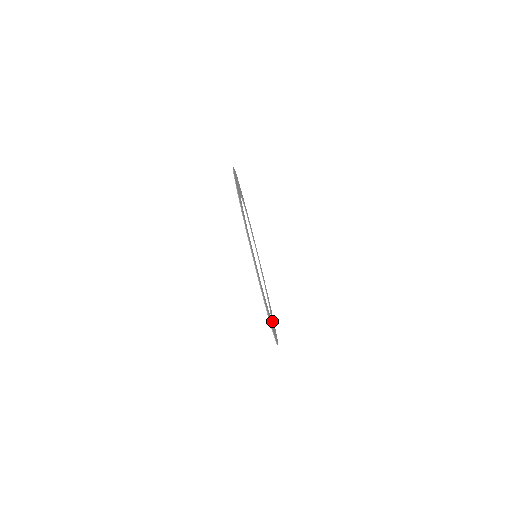
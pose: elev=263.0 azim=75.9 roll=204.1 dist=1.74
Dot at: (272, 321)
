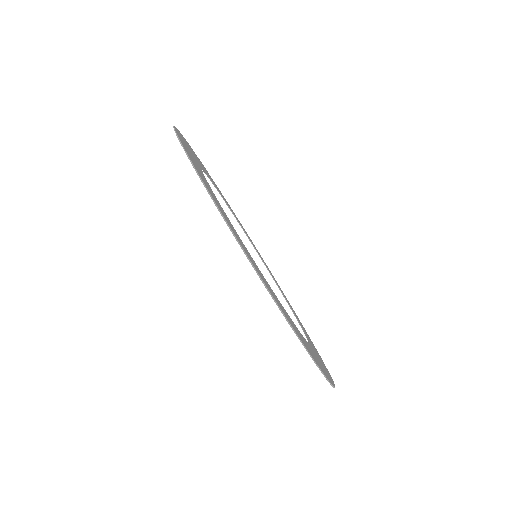
Dot at: occluded
